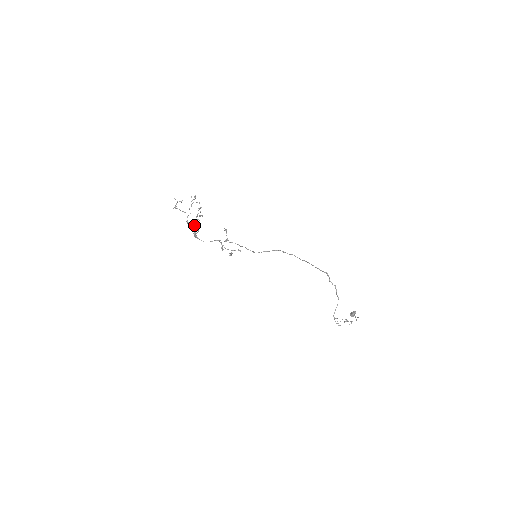
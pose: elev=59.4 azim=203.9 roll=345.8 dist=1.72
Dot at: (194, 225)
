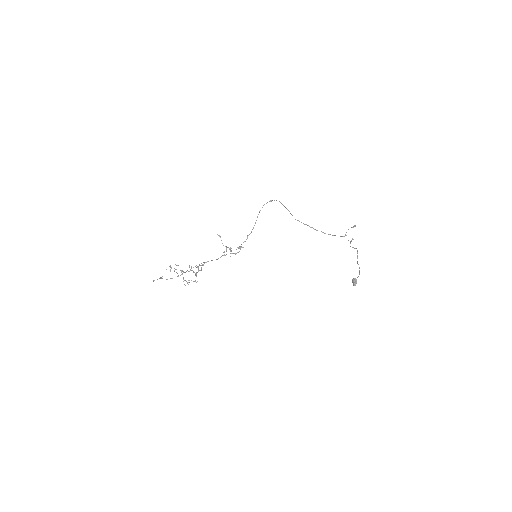
Dot at: (191, 266)
